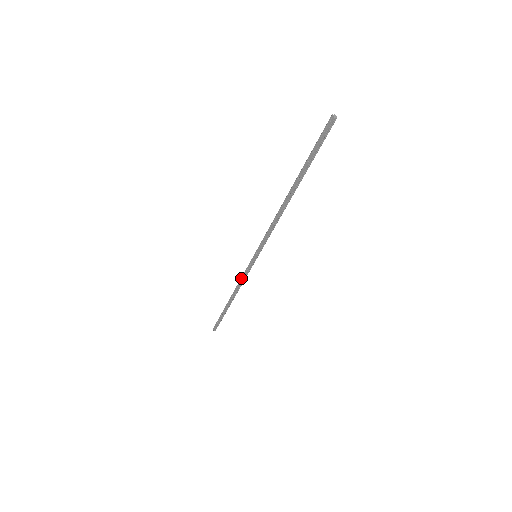
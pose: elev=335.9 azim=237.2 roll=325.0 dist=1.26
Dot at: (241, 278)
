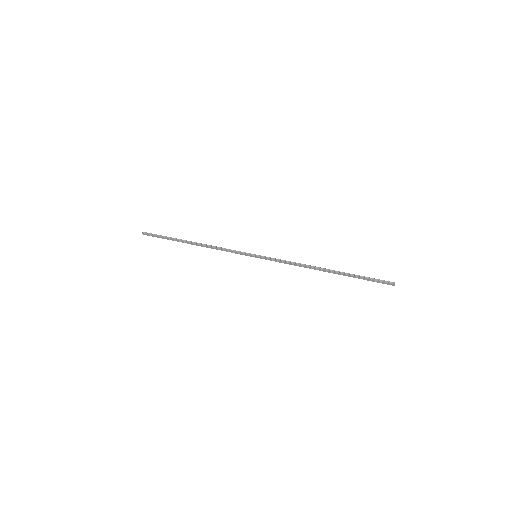
Dot at: (224, 250)
